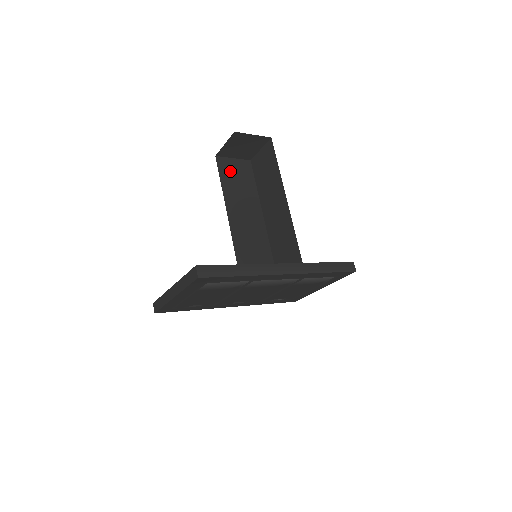
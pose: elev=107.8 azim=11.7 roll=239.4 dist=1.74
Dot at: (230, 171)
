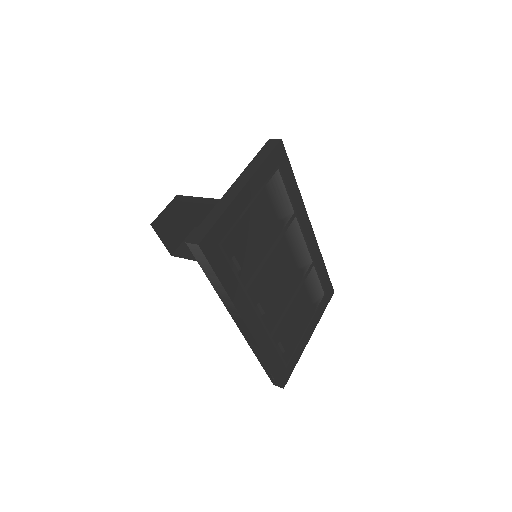
Dot at: occluded
